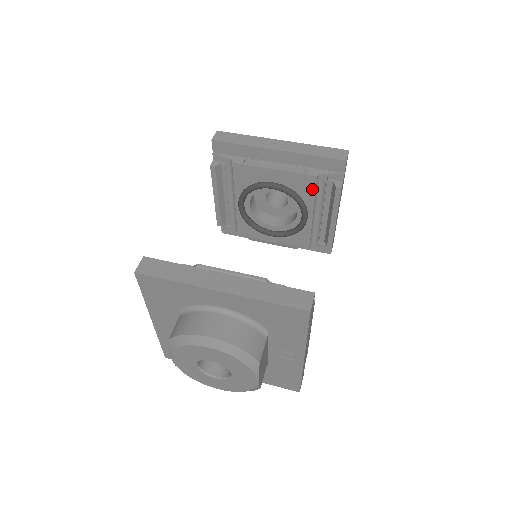
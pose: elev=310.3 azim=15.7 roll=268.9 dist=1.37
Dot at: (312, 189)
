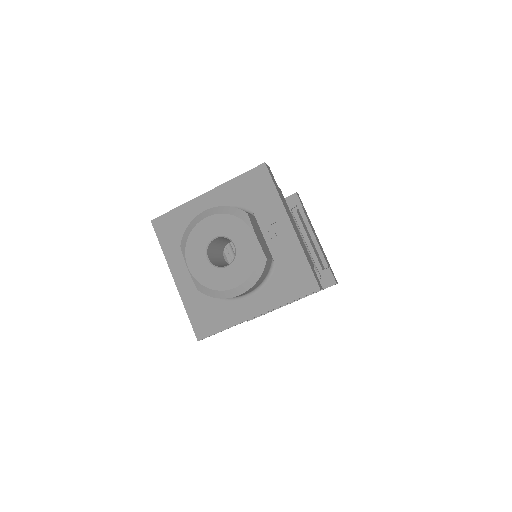
Dot at: occluded
